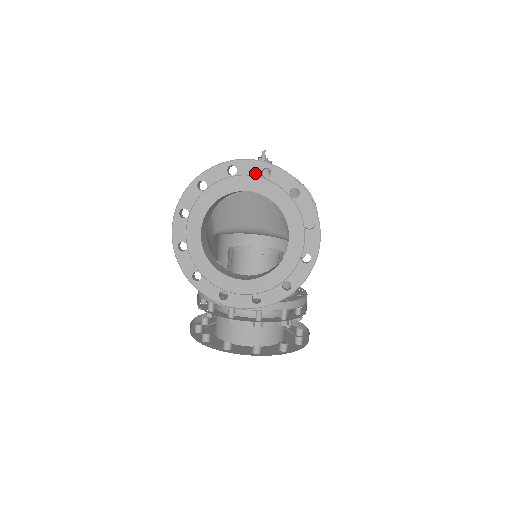
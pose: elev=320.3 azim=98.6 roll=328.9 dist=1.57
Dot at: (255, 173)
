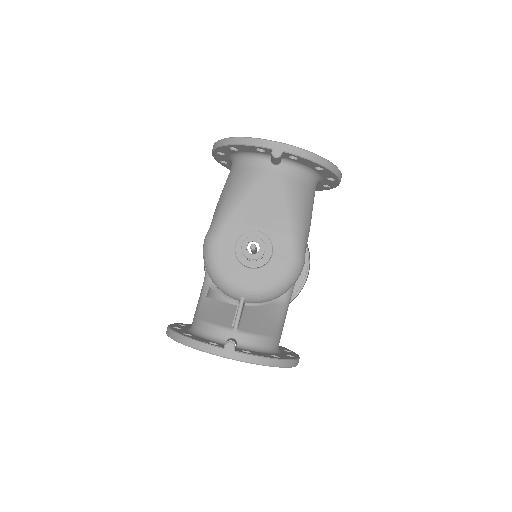
Dot at: occluded
